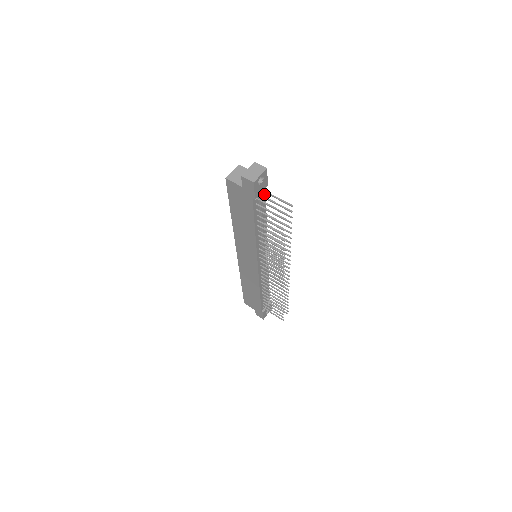
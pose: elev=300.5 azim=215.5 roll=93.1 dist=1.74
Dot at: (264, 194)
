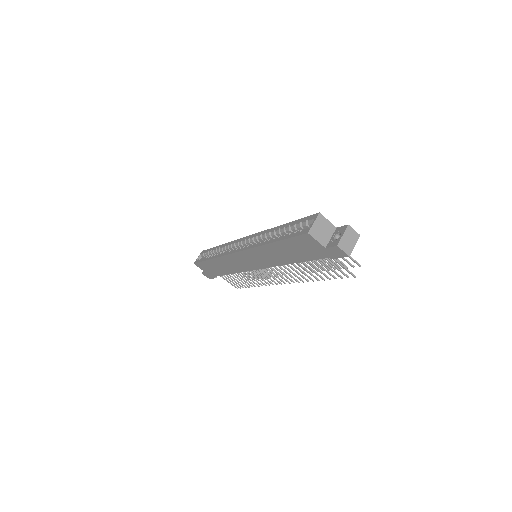
Dot at: occluded
